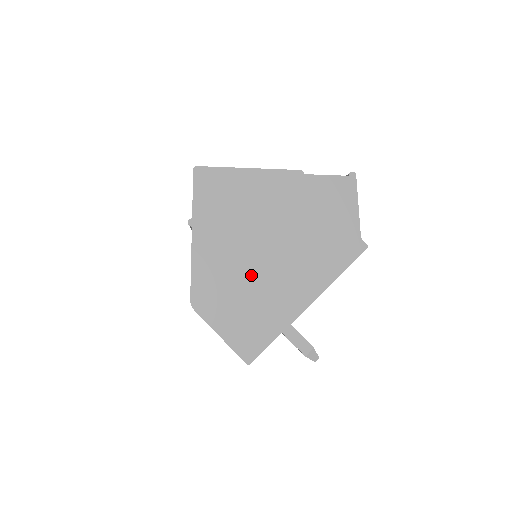
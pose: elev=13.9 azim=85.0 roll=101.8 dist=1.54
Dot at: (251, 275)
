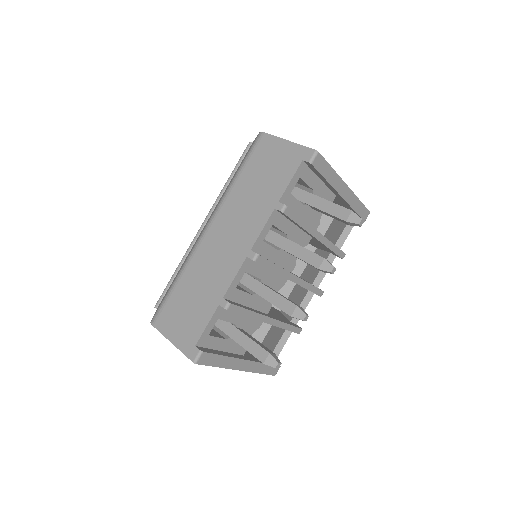
Dot at: occluded
